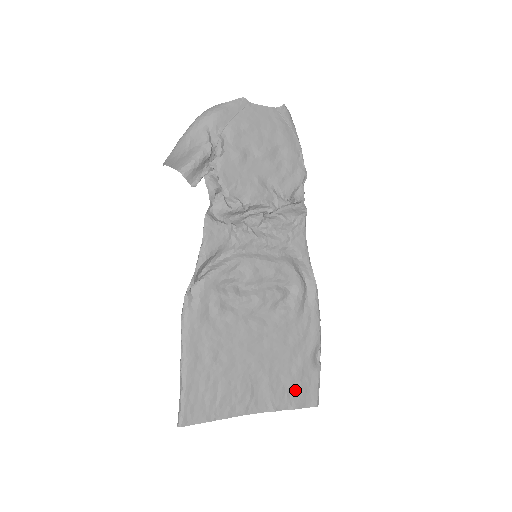
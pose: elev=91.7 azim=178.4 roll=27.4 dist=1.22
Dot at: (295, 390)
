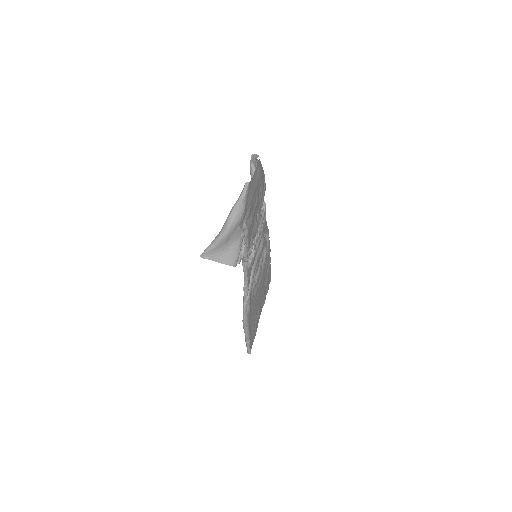
Dot at: (267, 285)
